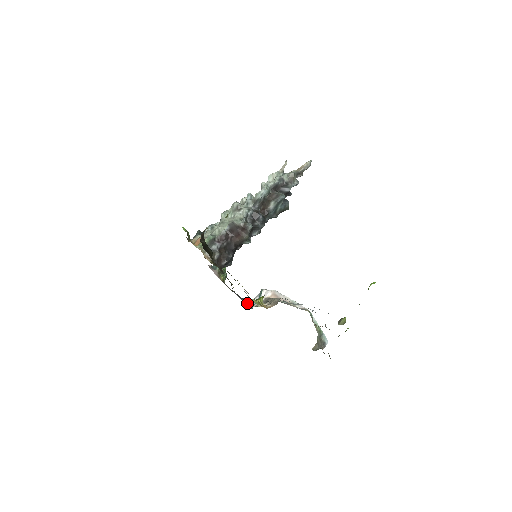
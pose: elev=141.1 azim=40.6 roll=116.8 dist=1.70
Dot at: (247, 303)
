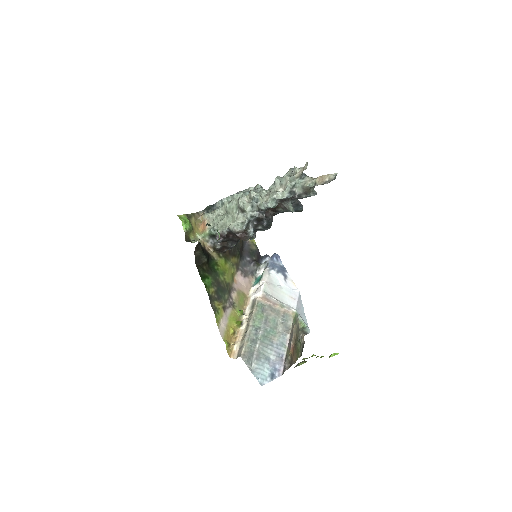
Dot at: (252, 272)
